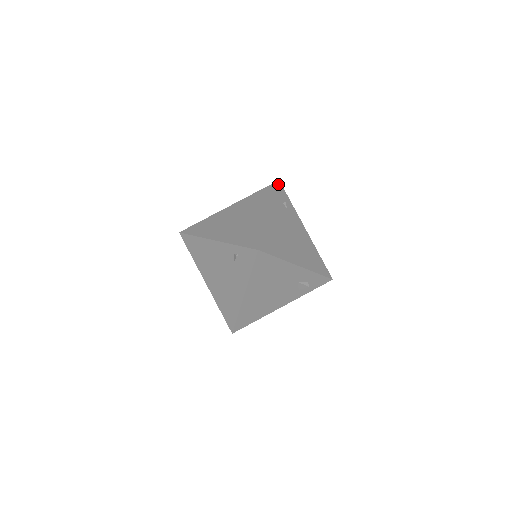
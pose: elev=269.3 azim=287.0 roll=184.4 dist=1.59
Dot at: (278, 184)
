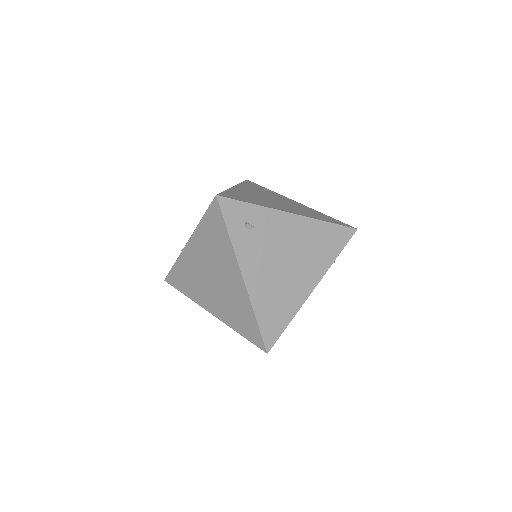
Dot at: (220, 206)
